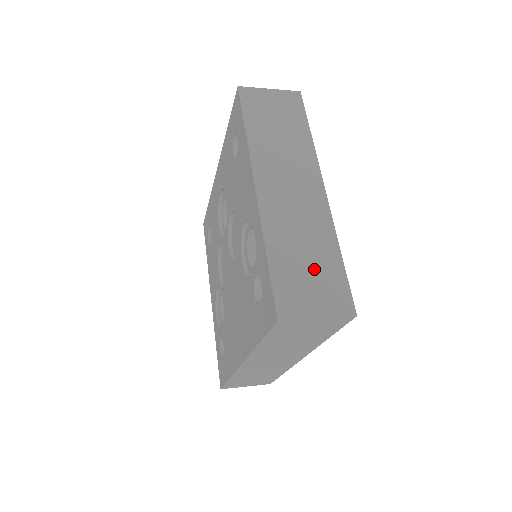
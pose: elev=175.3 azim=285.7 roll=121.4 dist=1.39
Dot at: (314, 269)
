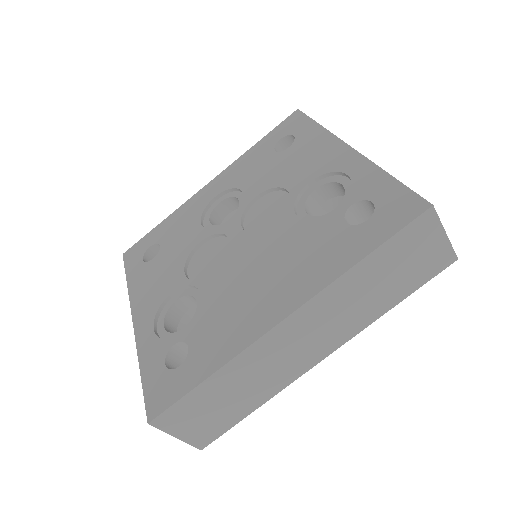
Dot at: occluded
